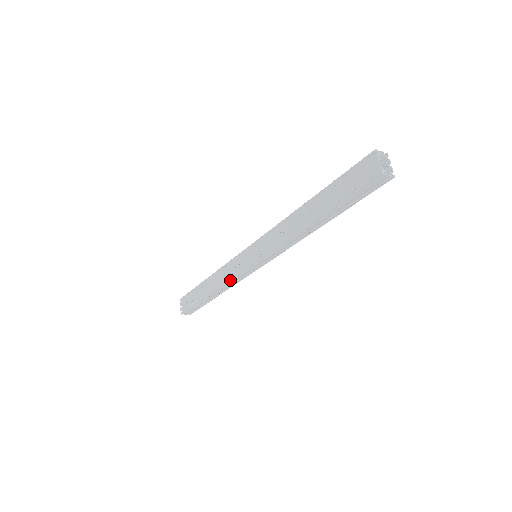
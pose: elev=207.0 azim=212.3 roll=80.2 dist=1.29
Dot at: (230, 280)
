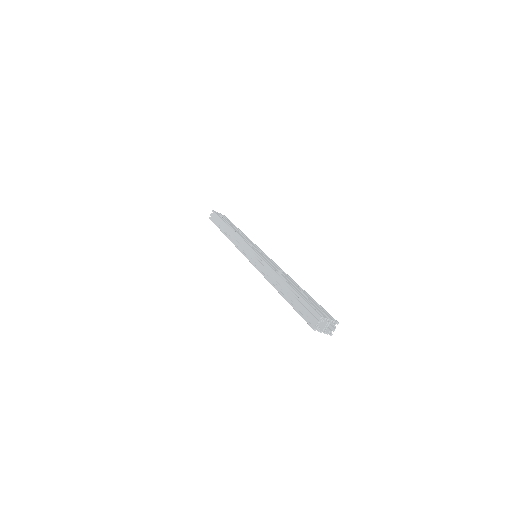
Dot at: occluded
